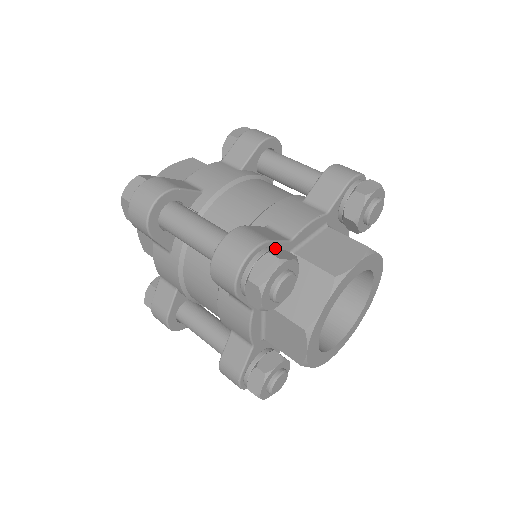
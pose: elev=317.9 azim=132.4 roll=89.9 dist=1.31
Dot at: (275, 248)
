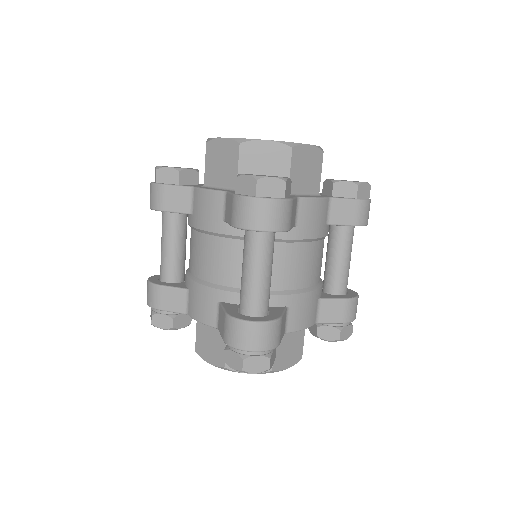
Dot at: occluded
